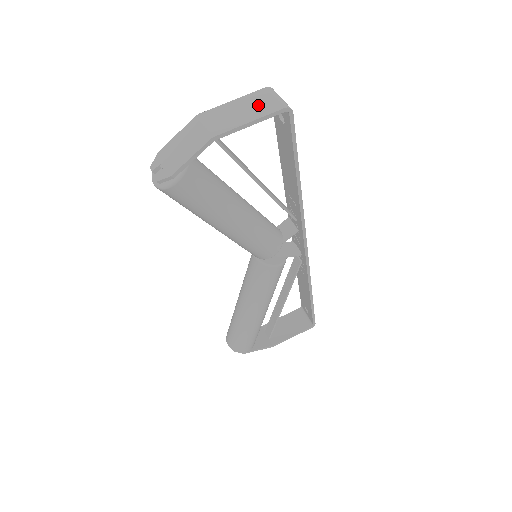
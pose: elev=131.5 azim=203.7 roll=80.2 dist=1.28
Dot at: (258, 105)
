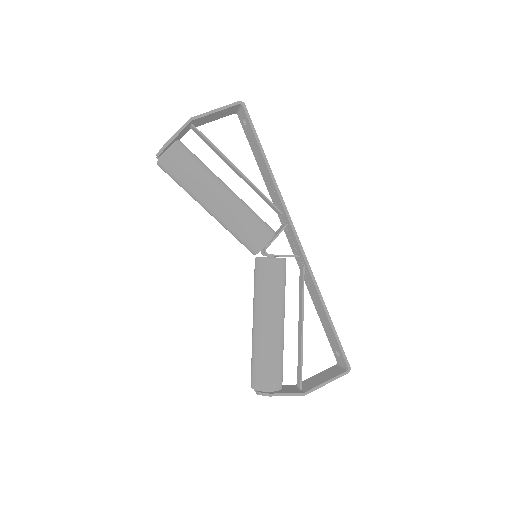
Dot at: occluded
